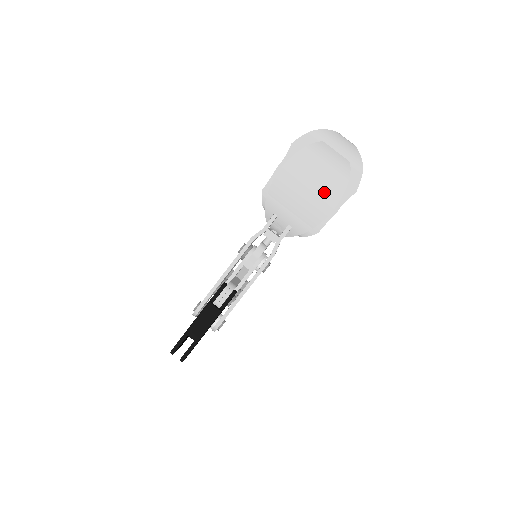
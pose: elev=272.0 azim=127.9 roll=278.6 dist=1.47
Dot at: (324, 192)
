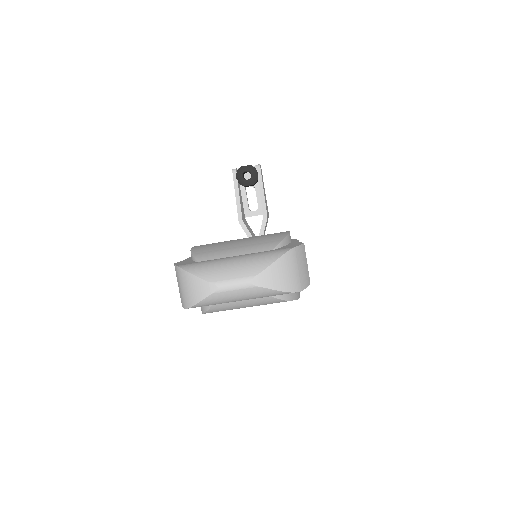
Dot at: occluded
